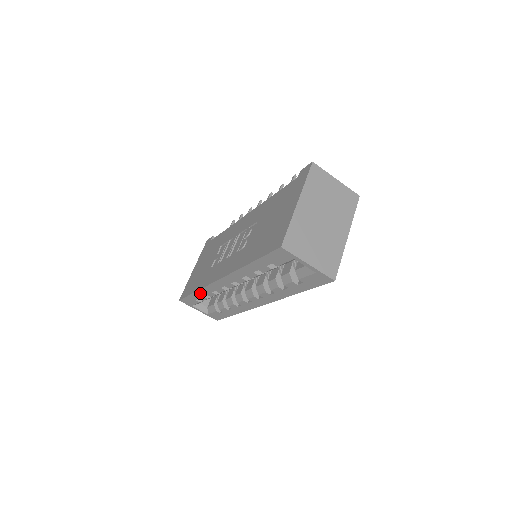
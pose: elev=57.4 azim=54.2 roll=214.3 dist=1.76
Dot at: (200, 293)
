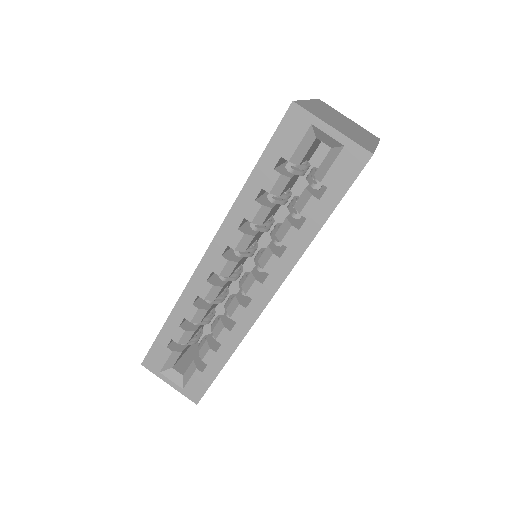
Dot at: (174, 318)
